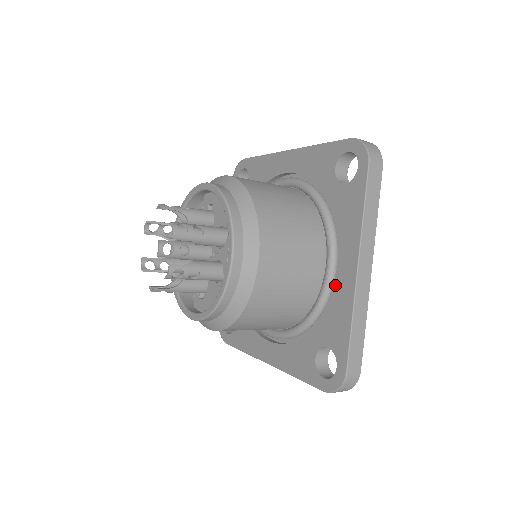
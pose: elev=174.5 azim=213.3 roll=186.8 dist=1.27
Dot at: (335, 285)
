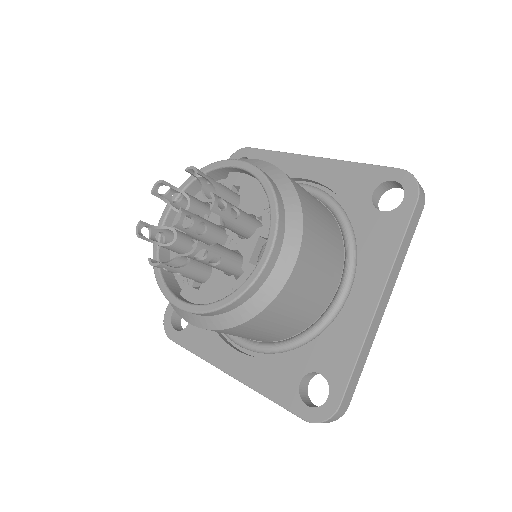
Dot at: (346, 311)
